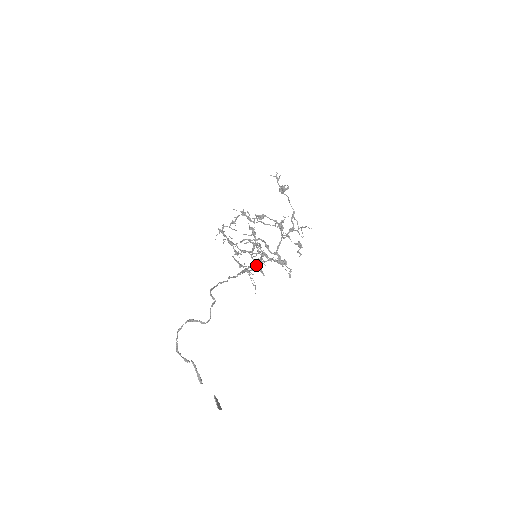
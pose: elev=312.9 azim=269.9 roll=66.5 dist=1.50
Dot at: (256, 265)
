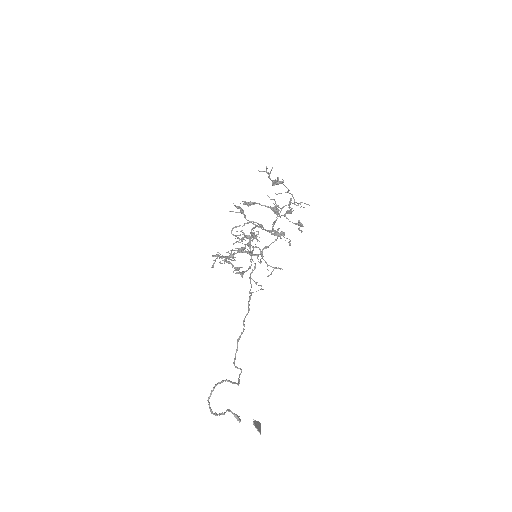
Dot at: occluded
